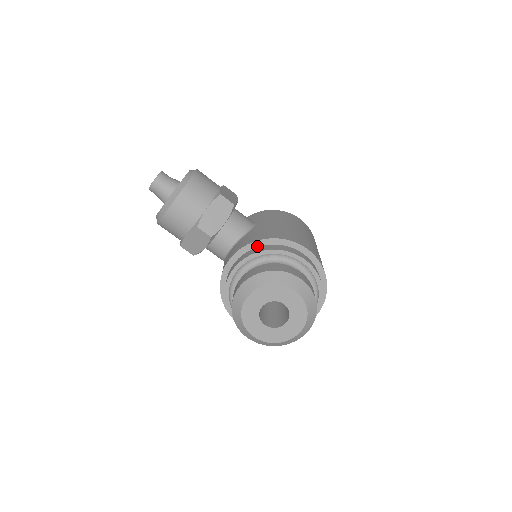
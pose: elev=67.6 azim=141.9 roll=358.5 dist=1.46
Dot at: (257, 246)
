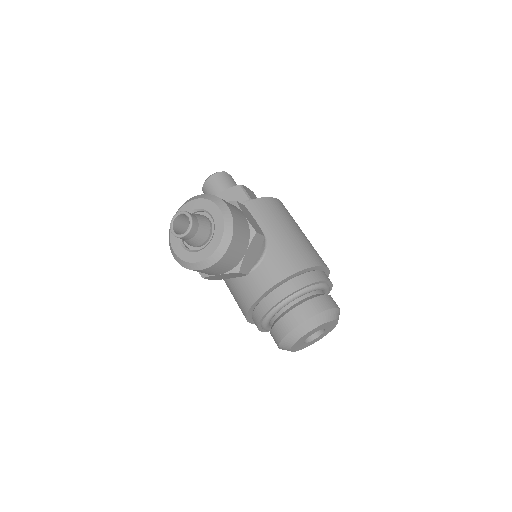
Dot at: (292, 277)
